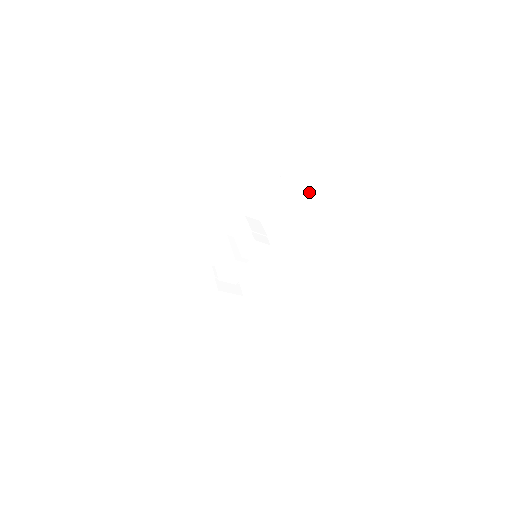
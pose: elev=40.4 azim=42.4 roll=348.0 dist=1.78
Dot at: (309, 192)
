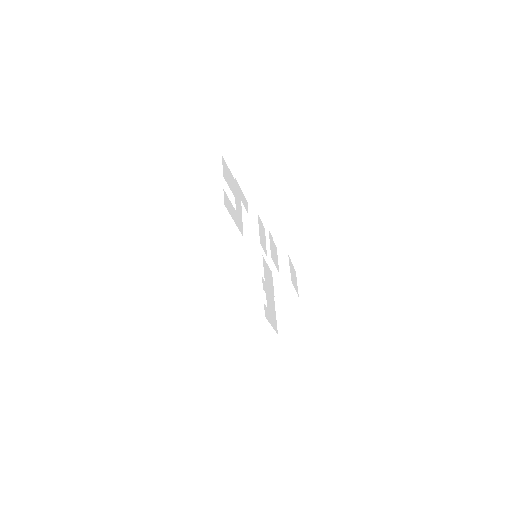
Dot at: occluded
